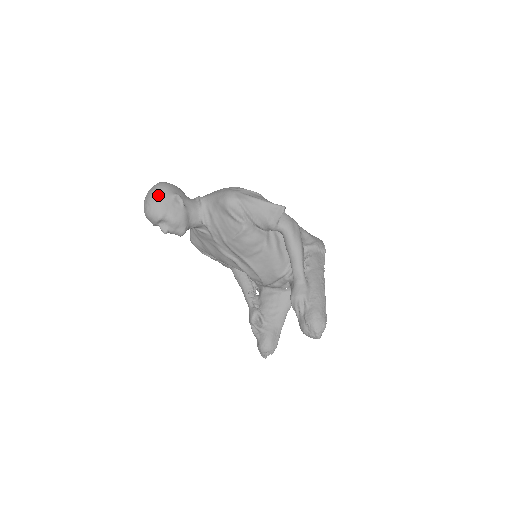
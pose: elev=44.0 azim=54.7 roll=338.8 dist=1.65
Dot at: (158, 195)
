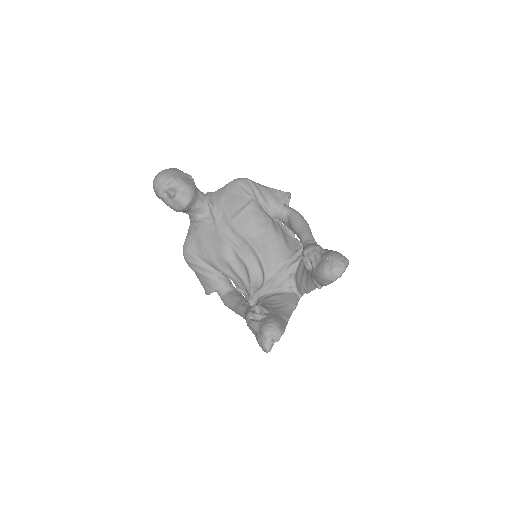
Dot at: (172, 168)
